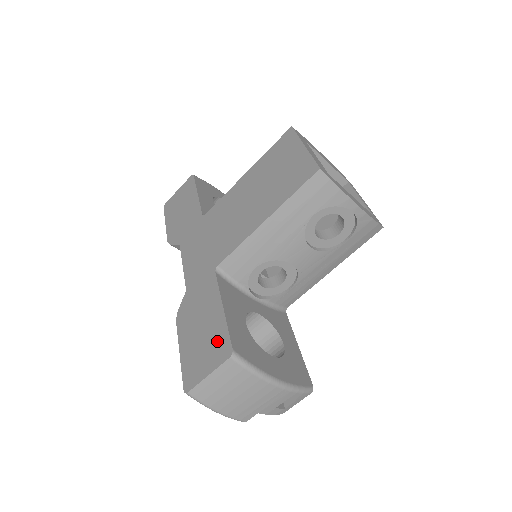
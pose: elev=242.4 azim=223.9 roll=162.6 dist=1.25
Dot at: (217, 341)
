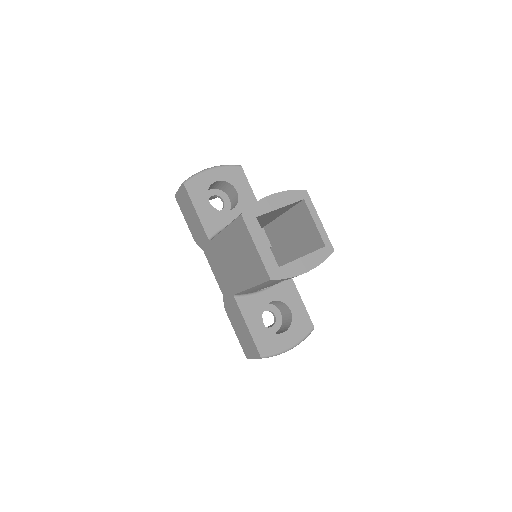
Dot at: (251, 345)
